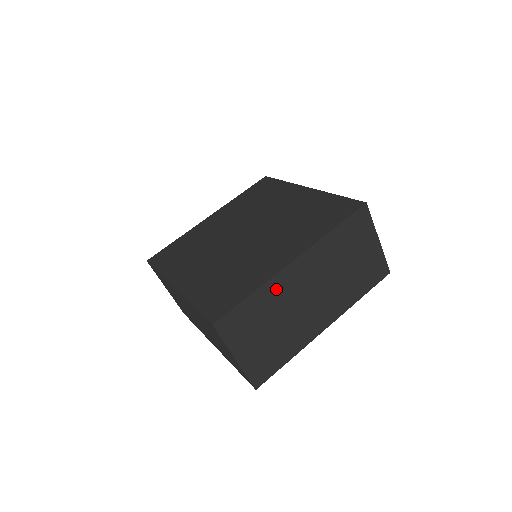
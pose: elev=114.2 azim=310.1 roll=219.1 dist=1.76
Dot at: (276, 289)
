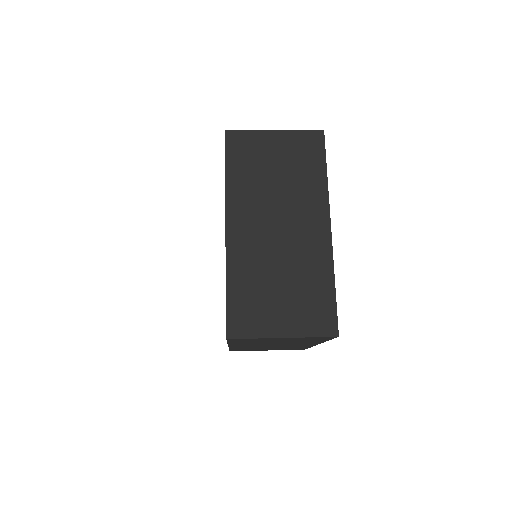
Dot at: (241, 260)
